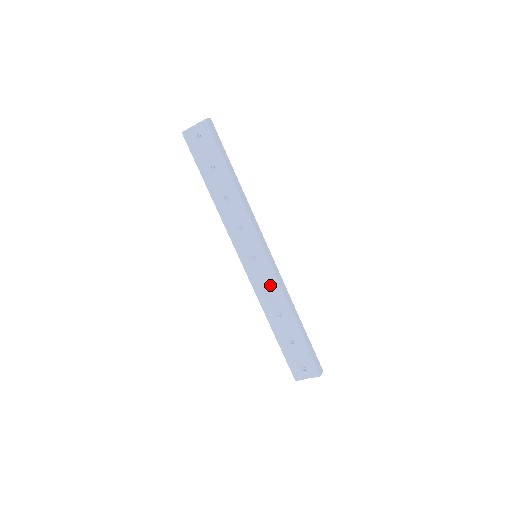
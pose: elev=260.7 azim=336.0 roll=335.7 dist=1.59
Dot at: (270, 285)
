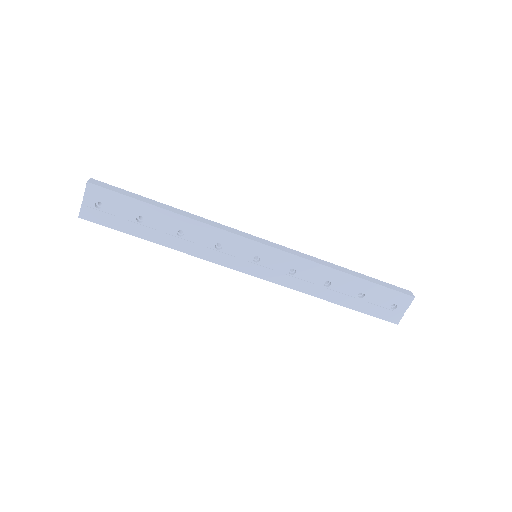
Dot at: (294, 267)
